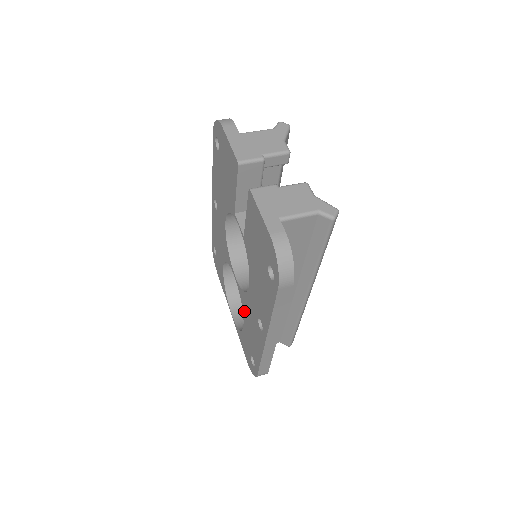
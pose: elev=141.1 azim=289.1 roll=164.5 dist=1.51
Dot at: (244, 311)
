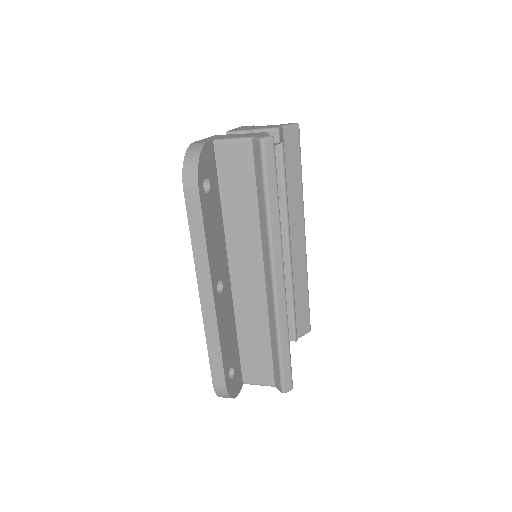
Dot at: occluded
